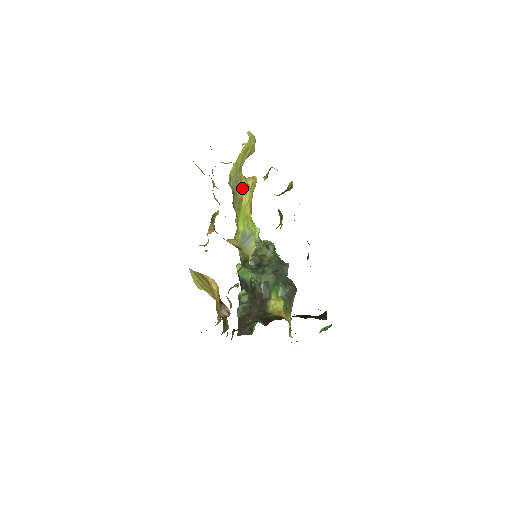
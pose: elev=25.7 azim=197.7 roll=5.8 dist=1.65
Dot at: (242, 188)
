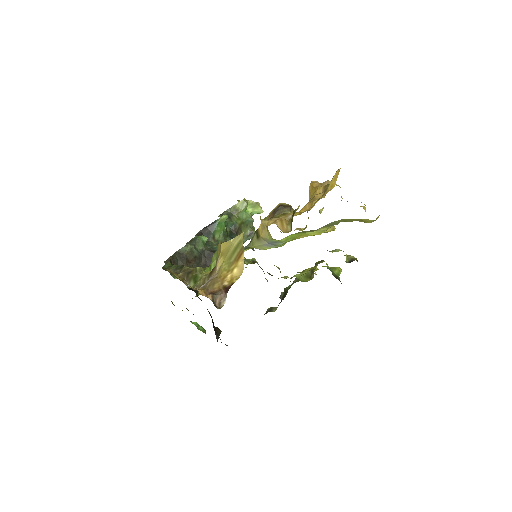
Dot at: (325, 228)
